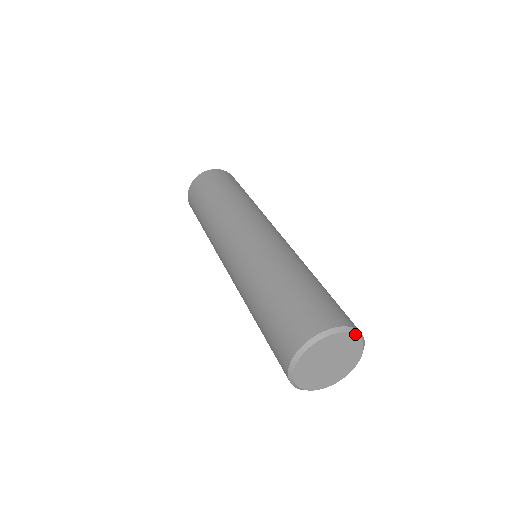
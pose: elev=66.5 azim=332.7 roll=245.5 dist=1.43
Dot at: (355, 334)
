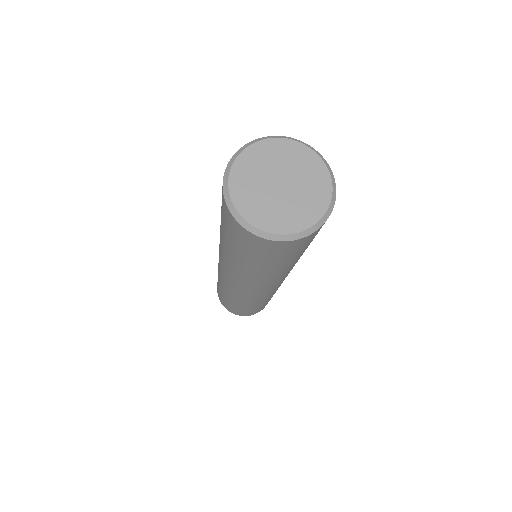
Dot at: (332, 183)
